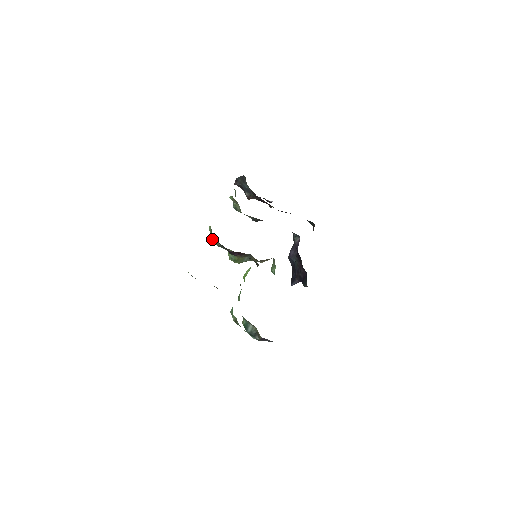
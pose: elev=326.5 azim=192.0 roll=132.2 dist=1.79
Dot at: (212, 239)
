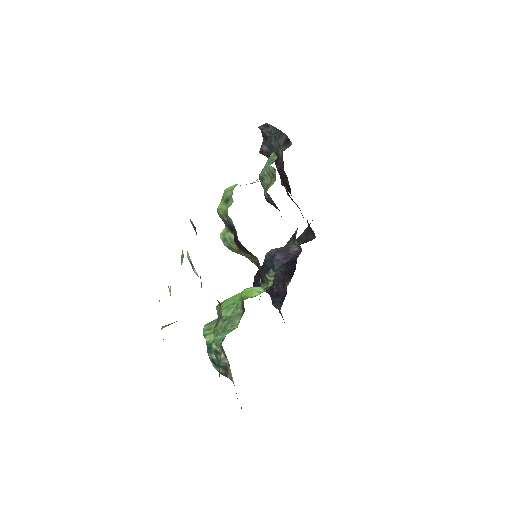
Dot at: occluded
